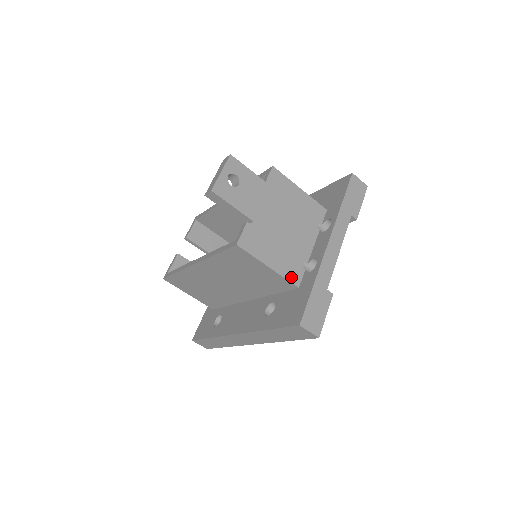
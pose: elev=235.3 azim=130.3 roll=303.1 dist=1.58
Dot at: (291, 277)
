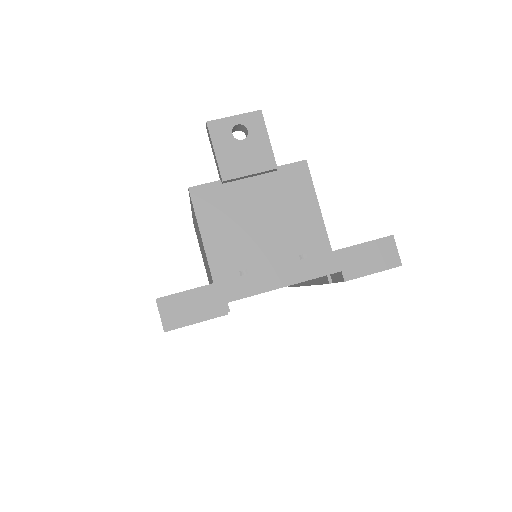
Dot at: (216, 267)
